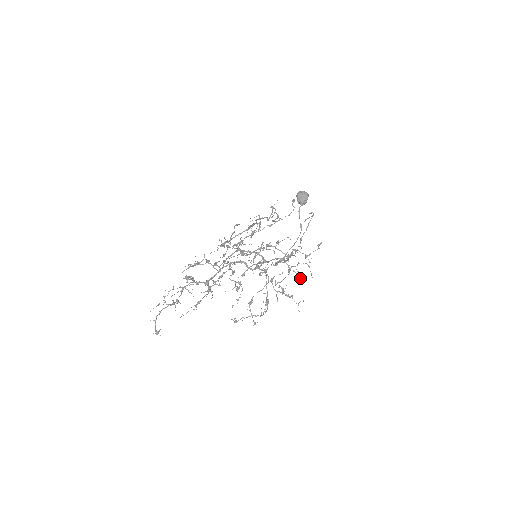
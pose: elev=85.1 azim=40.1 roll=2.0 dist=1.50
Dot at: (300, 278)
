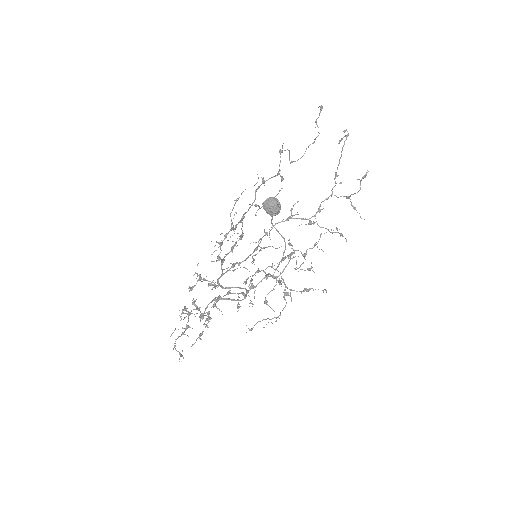
Dot at: (339, 233)
